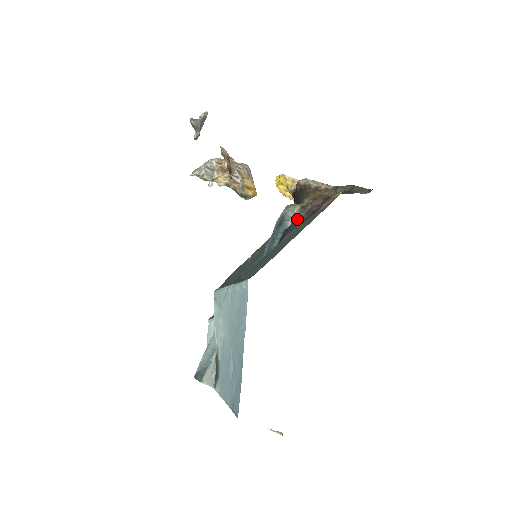
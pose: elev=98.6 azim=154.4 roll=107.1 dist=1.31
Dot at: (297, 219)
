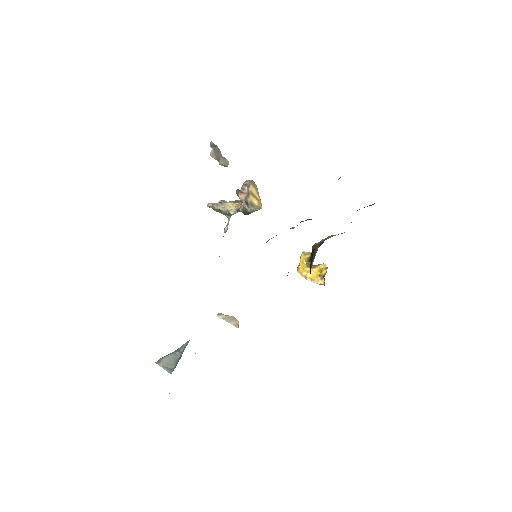
Dot at: (300, 222)
